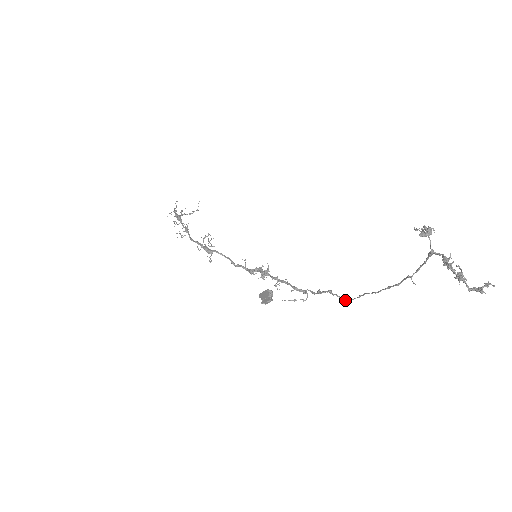
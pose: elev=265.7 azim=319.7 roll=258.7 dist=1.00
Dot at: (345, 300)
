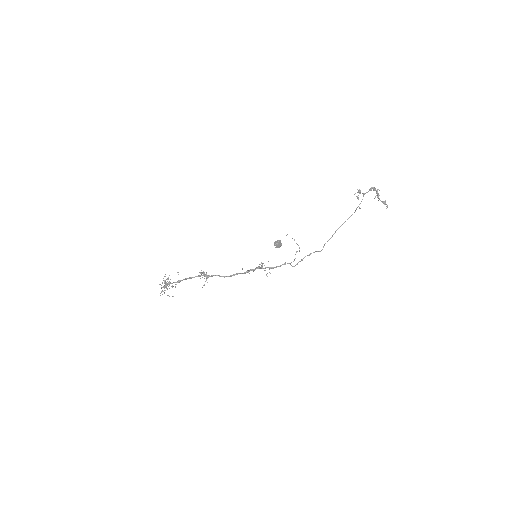
Dot at: (323, 247)
